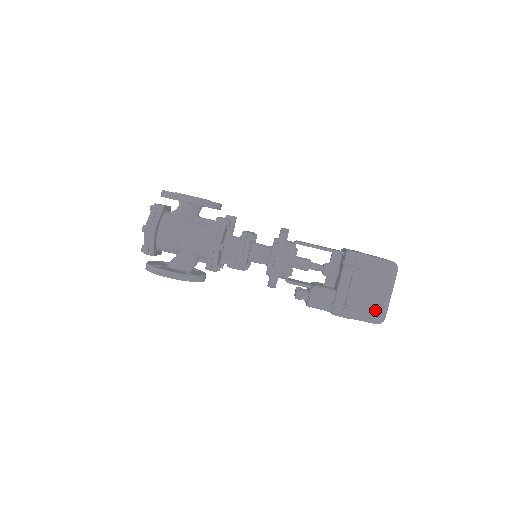
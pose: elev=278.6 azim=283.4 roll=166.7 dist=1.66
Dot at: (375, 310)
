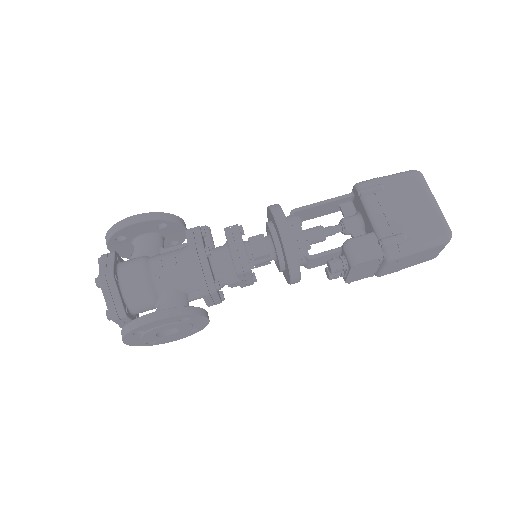
Dot at: (432, 224)
